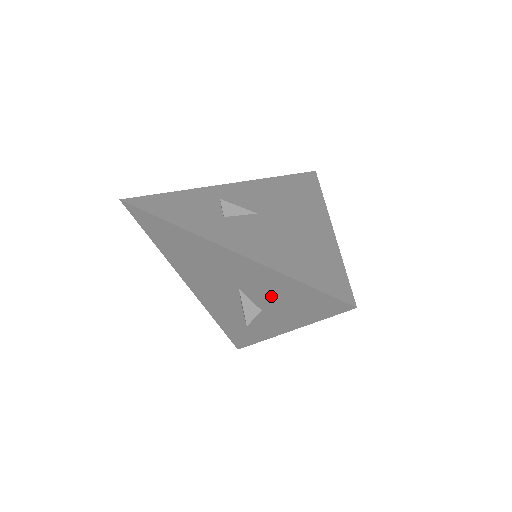
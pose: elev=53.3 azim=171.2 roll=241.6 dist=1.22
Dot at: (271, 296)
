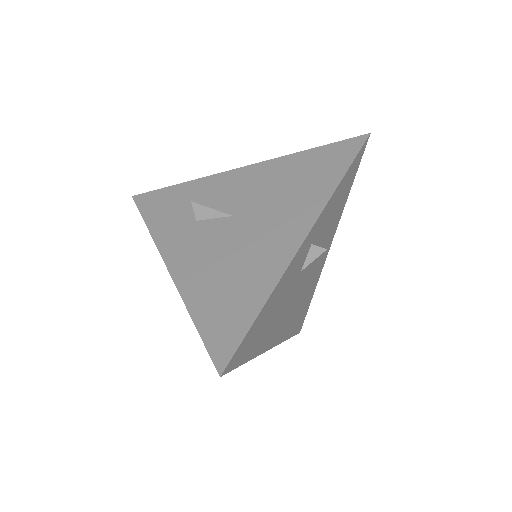
Dot at: occluded
